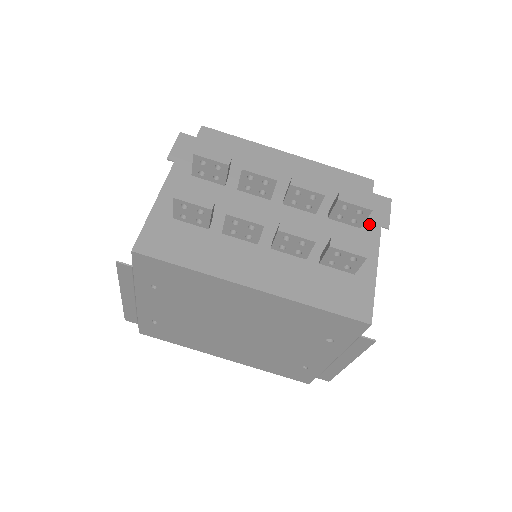
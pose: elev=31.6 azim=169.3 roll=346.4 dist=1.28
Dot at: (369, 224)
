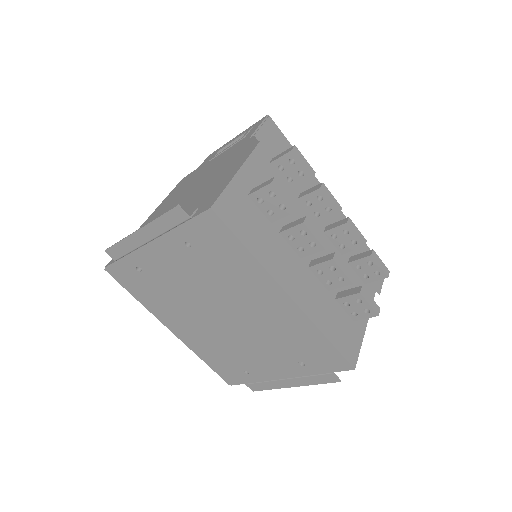
Dot at: (370, 283)
